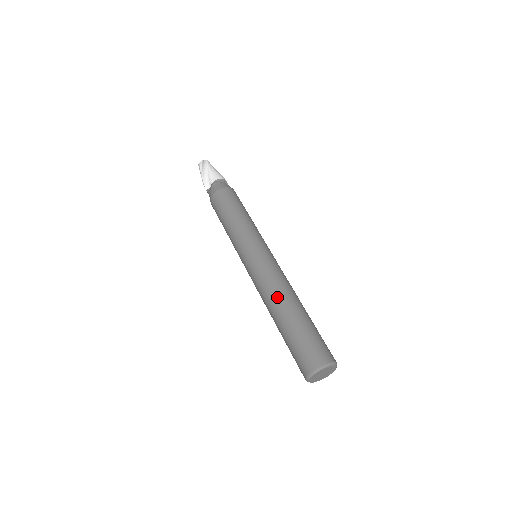
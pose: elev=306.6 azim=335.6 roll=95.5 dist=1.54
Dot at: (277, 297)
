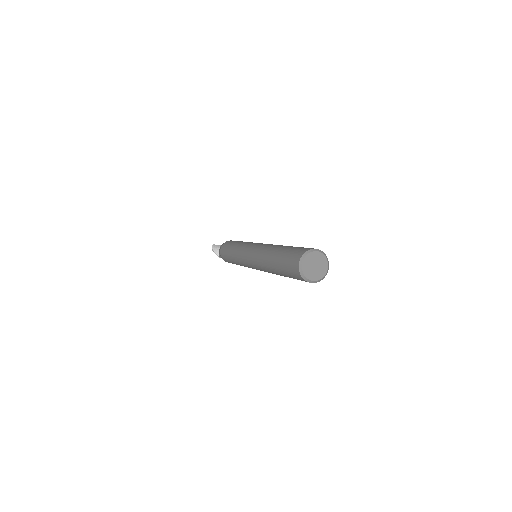
Dot at: (267, 251)
